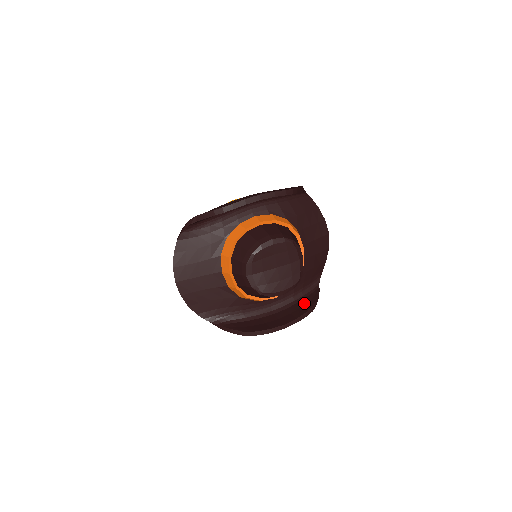
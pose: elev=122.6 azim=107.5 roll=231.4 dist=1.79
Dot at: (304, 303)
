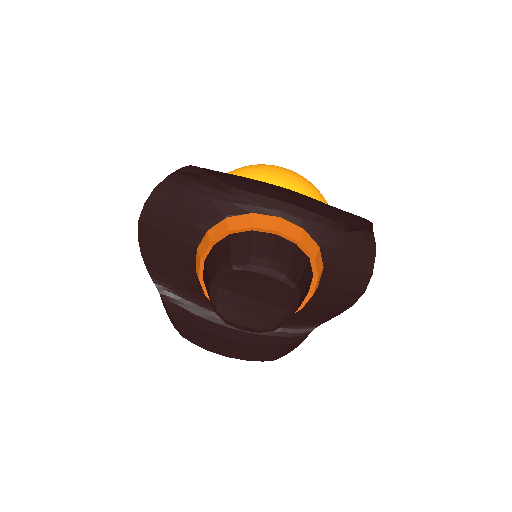
Dot at: (273, 343)
